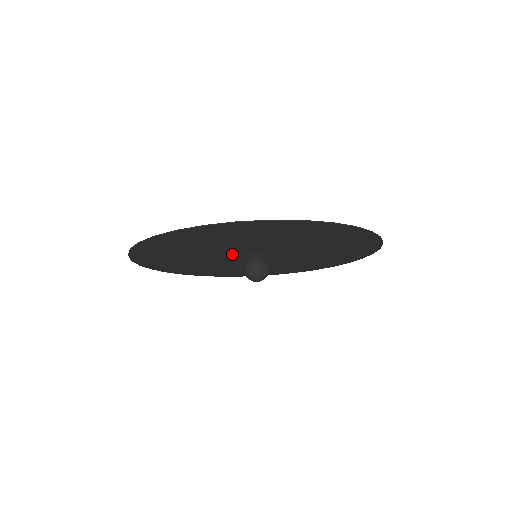
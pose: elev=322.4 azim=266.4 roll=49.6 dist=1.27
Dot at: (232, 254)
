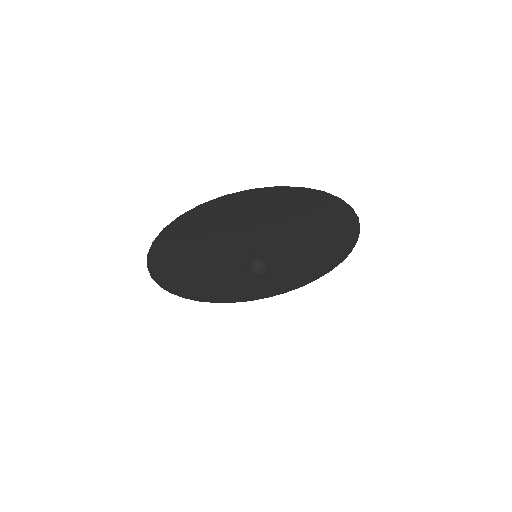
Dot at: (239, 250)
